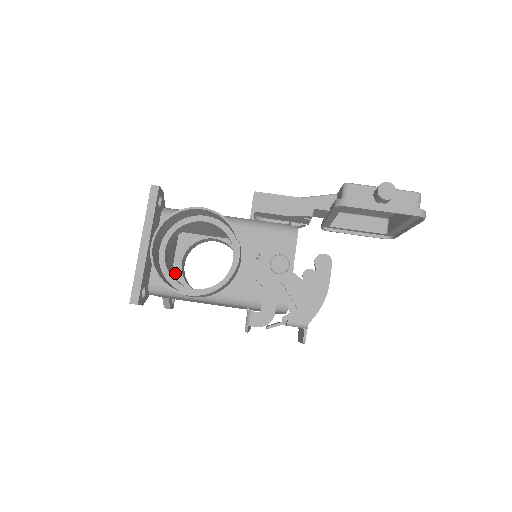
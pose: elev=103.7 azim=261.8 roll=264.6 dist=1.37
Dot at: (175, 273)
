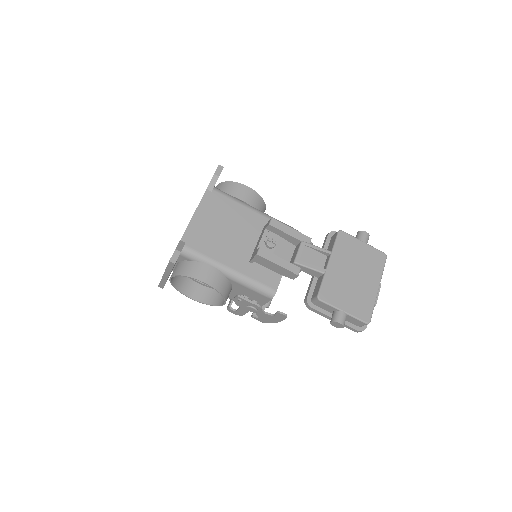
Dot at: occluded
